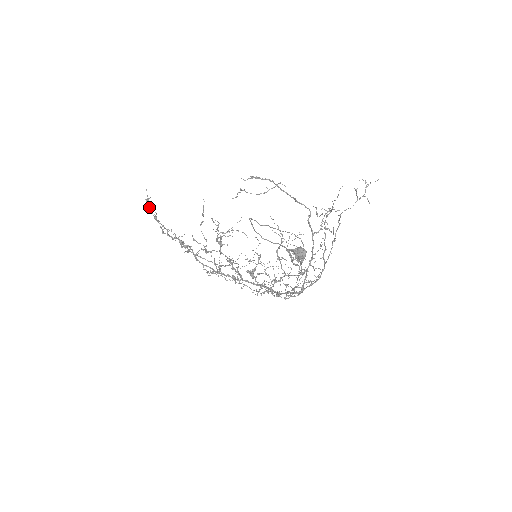
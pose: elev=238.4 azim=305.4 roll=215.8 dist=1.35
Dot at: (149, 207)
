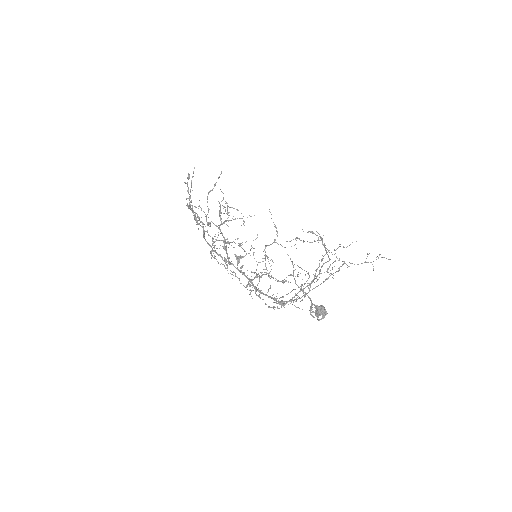
Dot at: occluded
